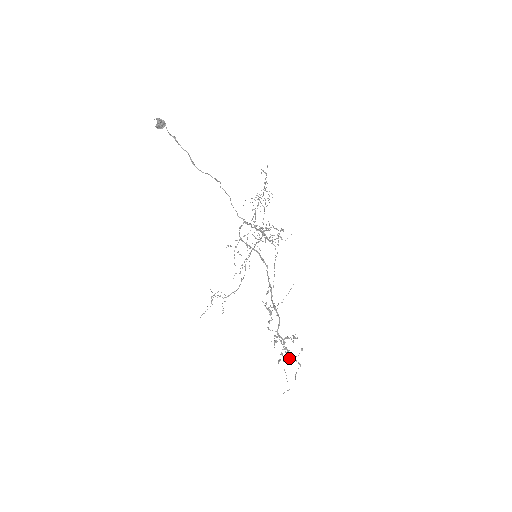
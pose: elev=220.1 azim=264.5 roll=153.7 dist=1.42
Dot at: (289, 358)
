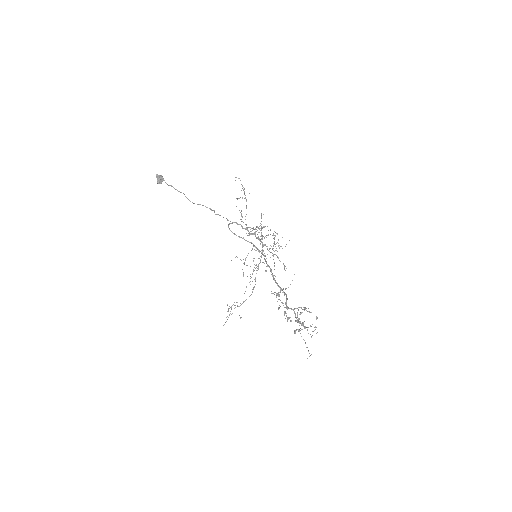
Dot at: occluded
